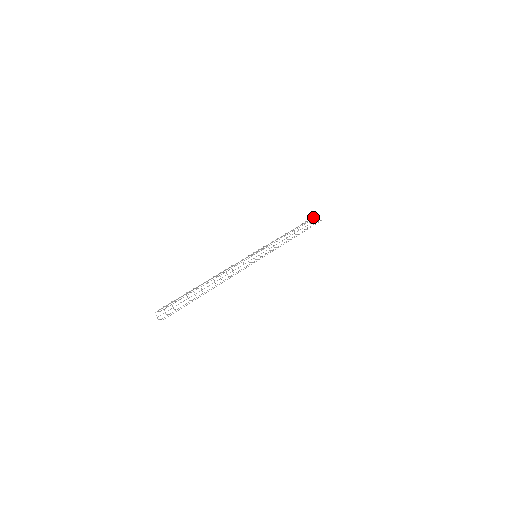
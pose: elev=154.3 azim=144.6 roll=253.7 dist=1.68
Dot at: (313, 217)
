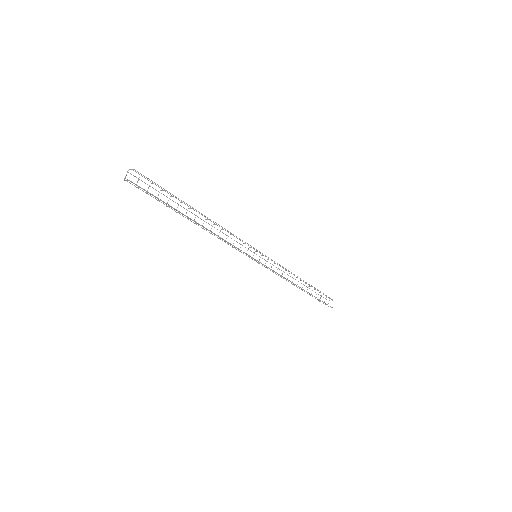
Dot at: occluded
